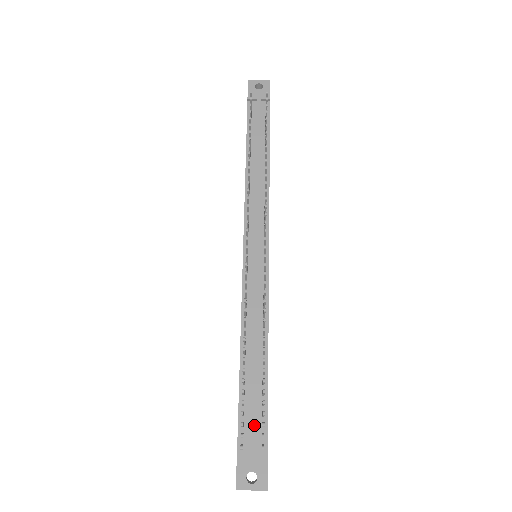
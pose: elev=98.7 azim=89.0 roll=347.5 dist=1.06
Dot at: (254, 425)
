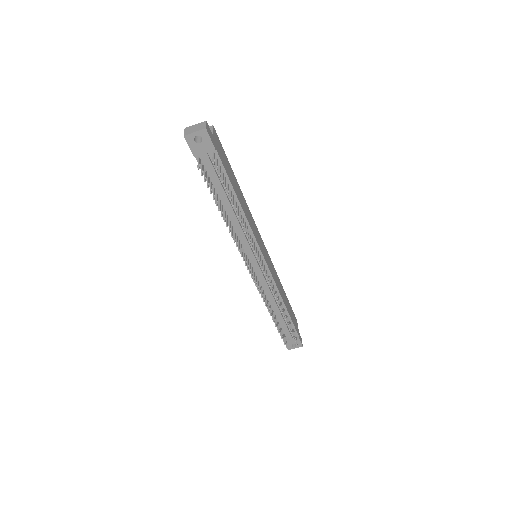
Dot at: (288, 332)
